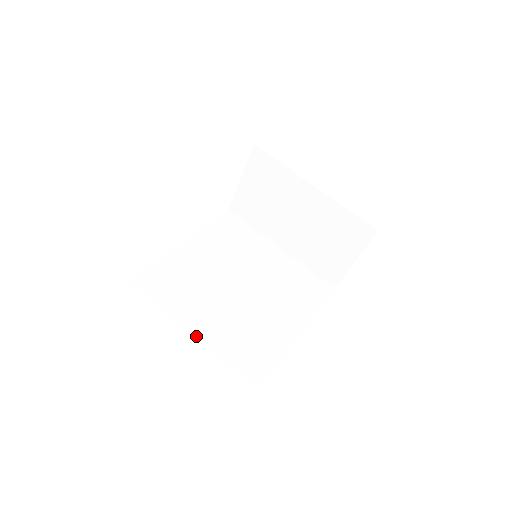
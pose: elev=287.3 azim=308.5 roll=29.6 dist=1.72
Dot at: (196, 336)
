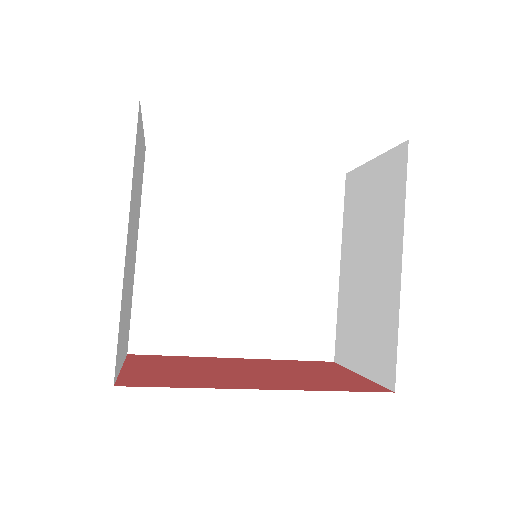
Dot at: (138, 256)
